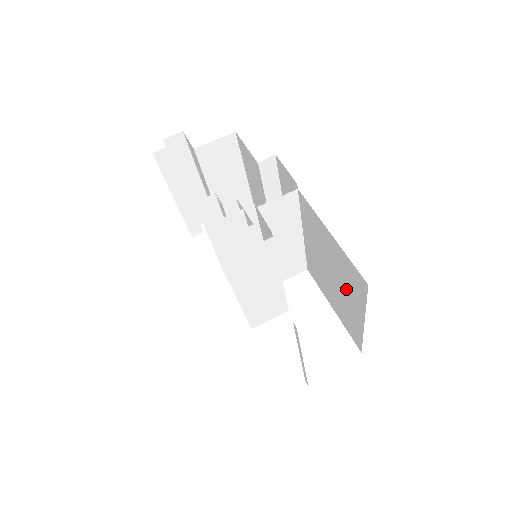
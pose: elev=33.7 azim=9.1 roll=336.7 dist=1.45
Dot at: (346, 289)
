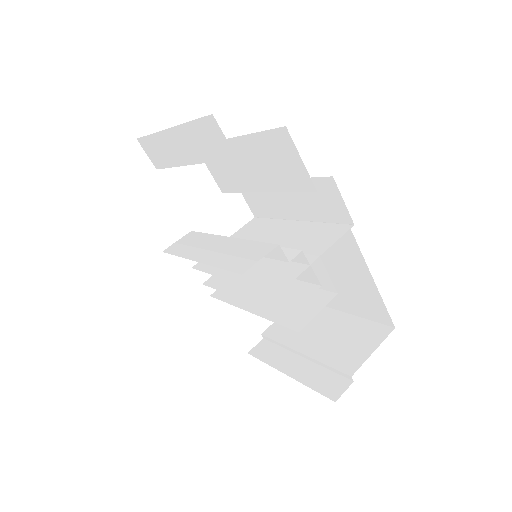
Dot at: (340, 291)
